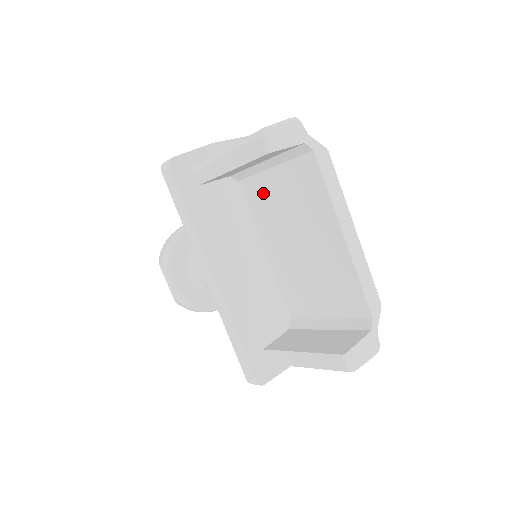
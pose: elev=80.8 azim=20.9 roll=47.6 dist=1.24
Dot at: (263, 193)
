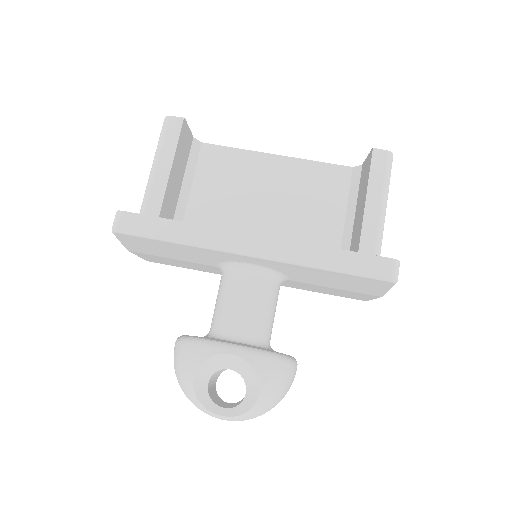
Dot at: (204, 215)
